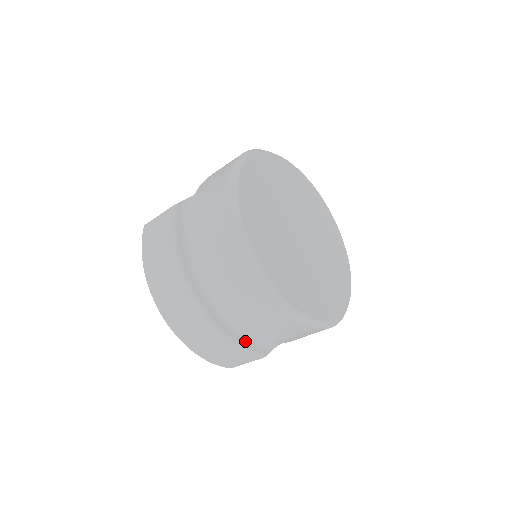
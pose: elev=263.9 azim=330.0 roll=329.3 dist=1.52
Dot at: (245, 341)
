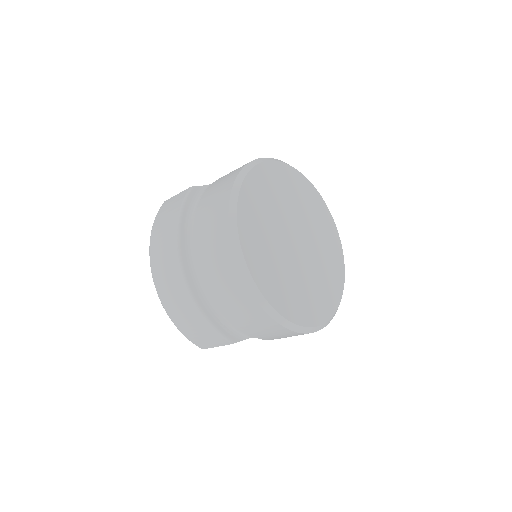
Dot at: (217, 321)
